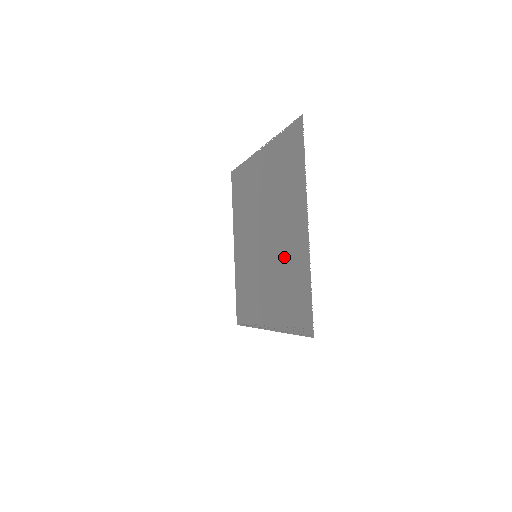
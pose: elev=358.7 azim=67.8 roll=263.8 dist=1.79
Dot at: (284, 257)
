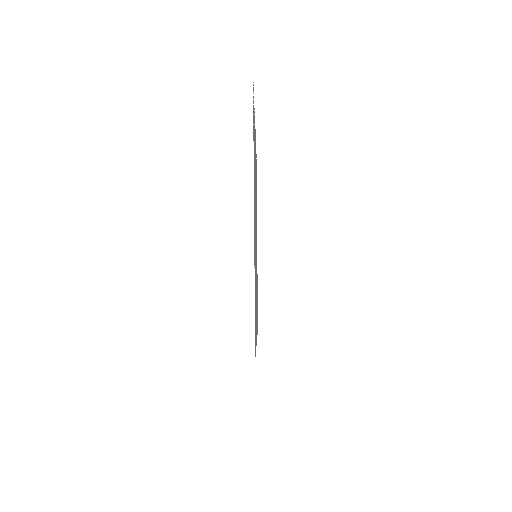
Dot at: occluded
